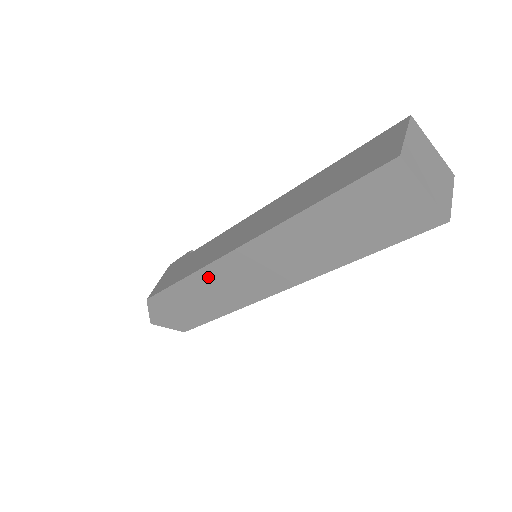
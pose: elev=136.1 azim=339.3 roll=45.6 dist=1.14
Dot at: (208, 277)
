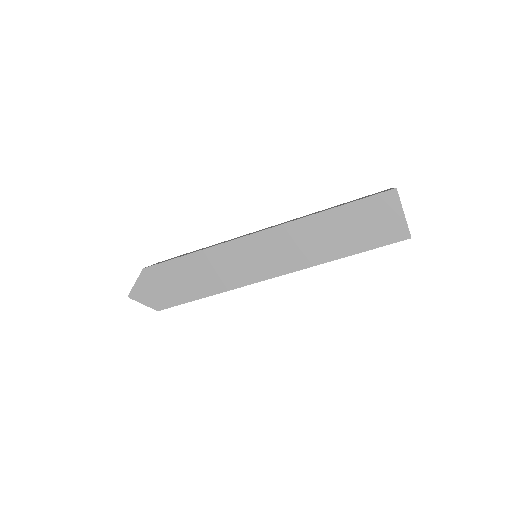
Dot at: (219, 254)
